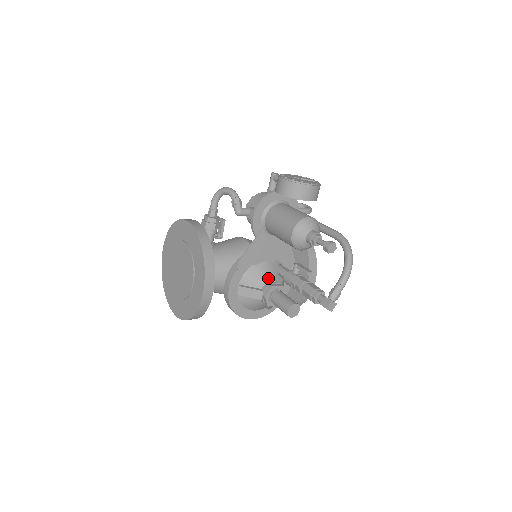
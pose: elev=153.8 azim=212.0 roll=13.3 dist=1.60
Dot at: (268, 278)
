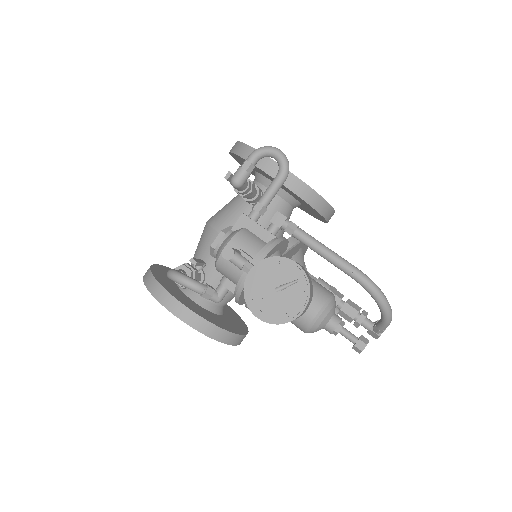
Dot at: occluded
